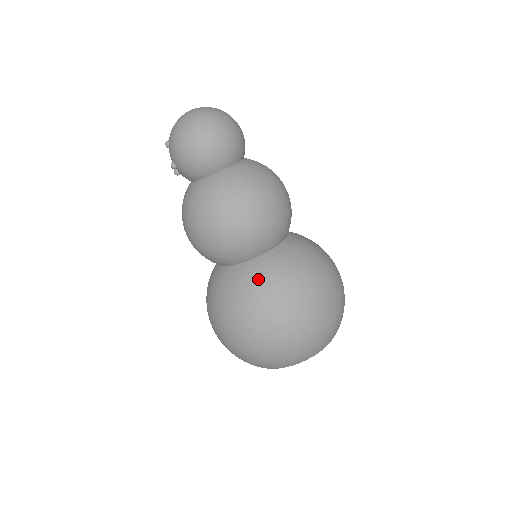
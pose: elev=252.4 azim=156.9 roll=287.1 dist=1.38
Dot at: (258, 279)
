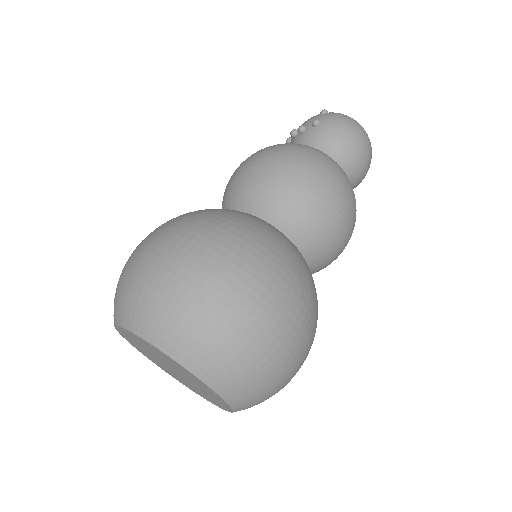
Dot at: (300, 260)
